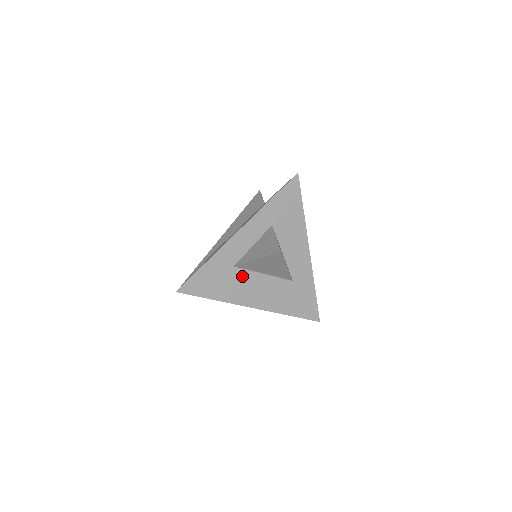
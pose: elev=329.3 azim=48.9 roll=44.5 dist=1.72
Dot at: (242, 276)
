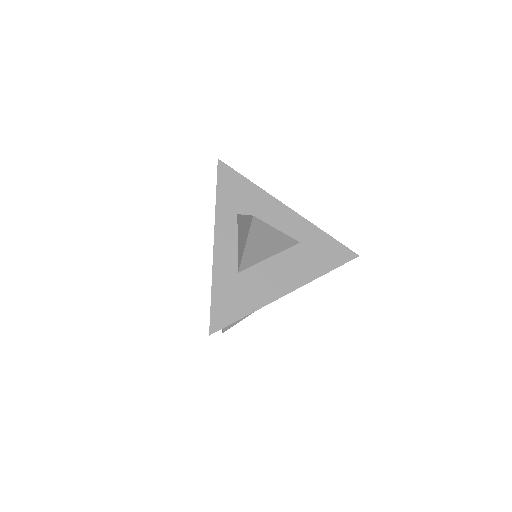
Dot at: (253, 275)
